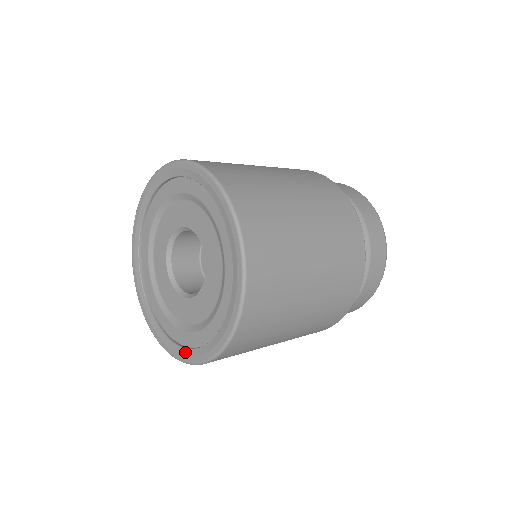
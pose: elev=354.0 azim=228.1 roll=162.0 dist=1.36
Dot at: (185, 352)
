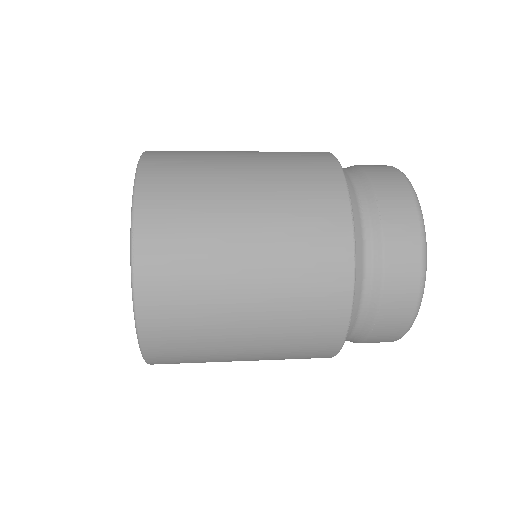
Dot at: occluded
